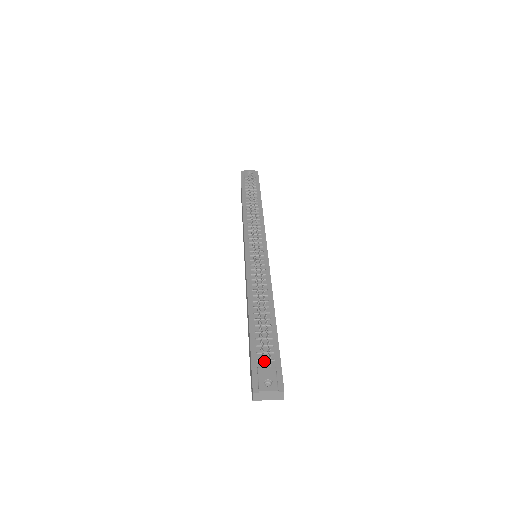
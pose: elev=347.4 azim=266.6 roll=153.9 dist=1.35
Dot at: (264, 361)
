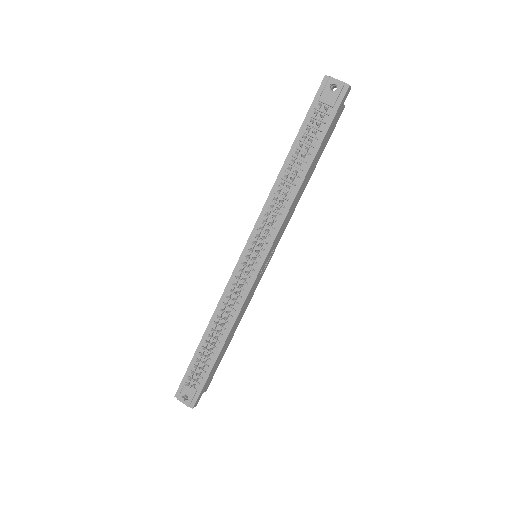
Dot at: (188, 385)
